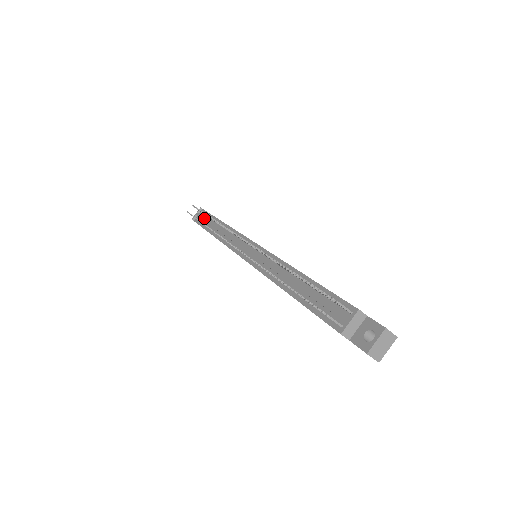
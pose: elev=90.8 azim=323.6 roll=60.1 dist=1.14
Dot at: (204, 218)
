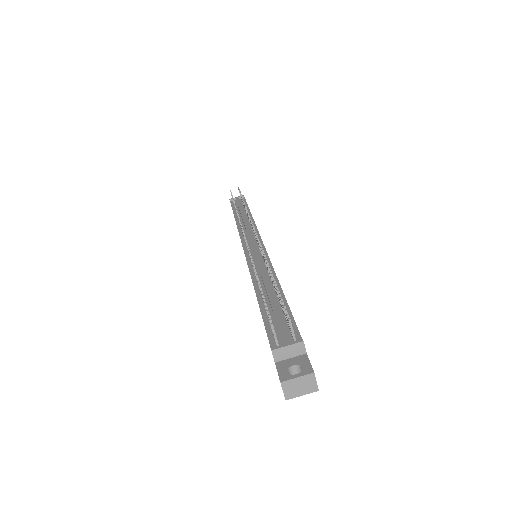
Dot at: occluded
